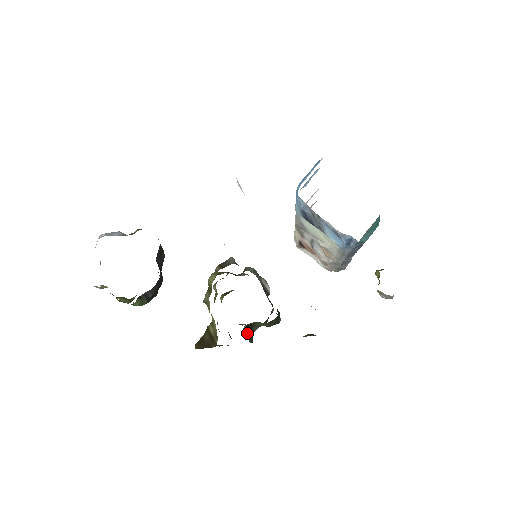
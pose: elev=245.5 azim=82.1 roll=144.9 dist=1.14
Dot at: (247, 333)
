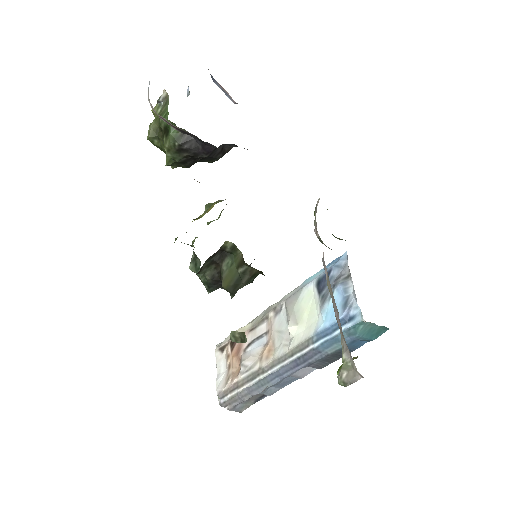
Dot at: (210, 257)
